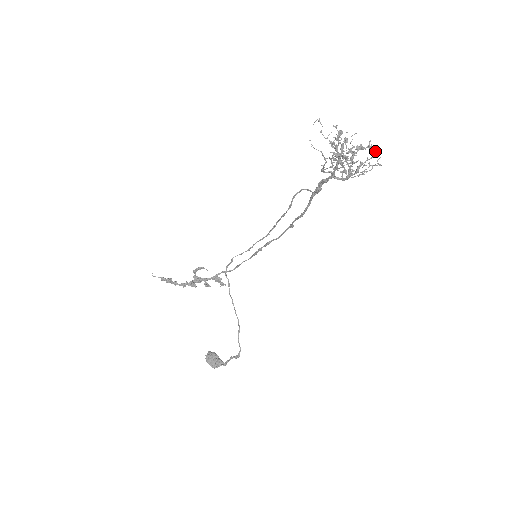
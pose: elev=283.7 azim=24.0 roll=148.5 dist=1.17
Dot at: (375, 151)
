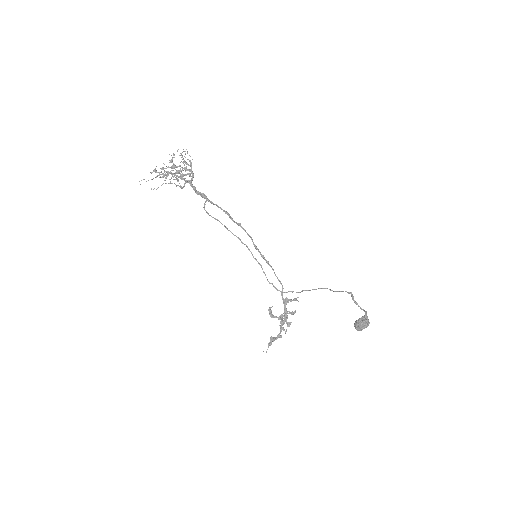
Dot at: occluded
